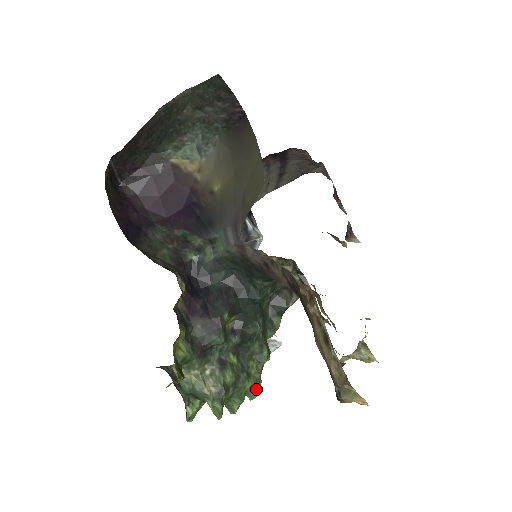
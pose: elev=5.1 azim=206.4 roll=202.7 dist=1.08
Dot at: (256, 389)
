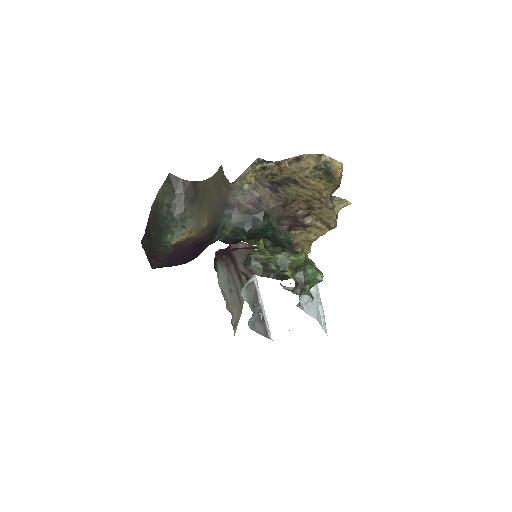
Dot at: (318, 270)
